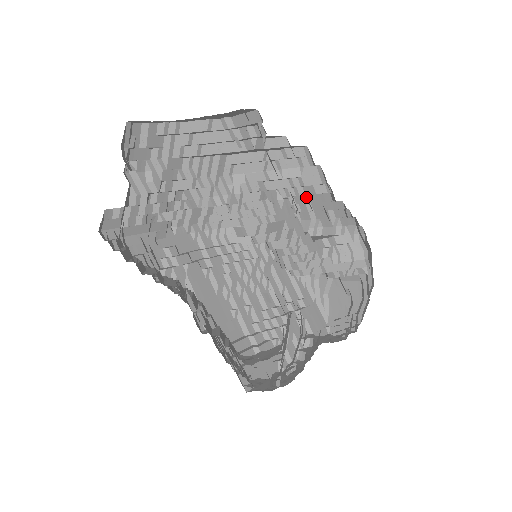
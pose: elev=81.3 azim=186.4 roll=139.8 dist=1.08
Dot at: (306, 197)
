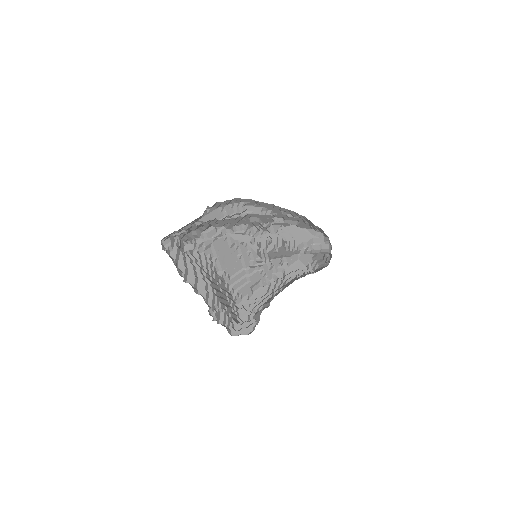
Dot at: (302, 216)
